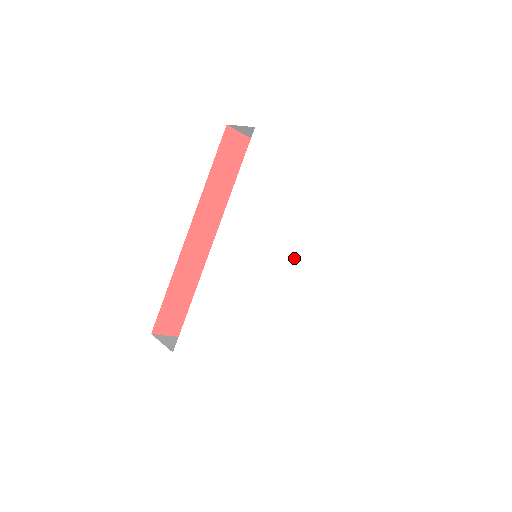
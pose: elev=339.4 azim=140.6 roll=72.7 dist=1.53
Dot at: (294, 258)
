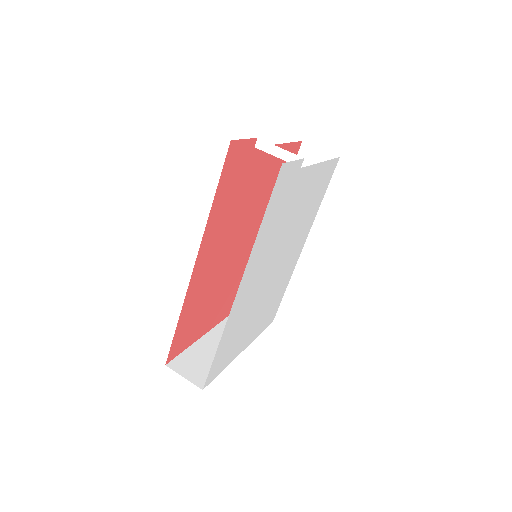
Dot at: (292, 246)
